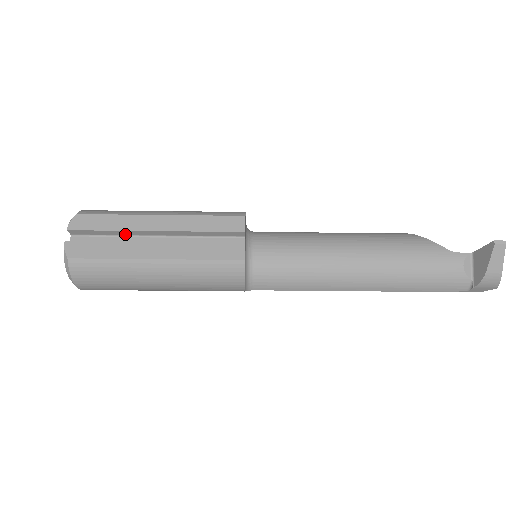
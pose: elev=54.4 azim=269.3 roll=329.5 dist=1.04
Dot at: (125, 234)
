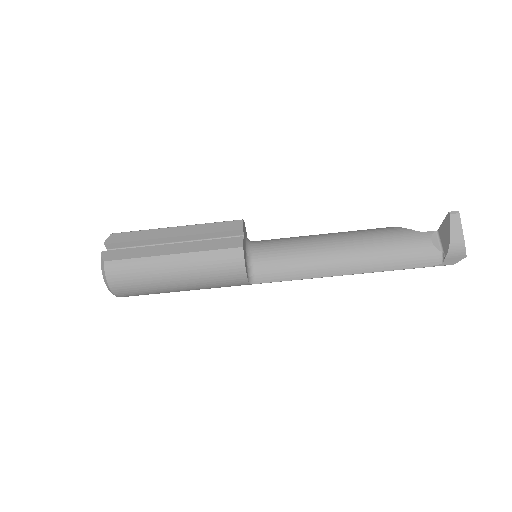
Dot at: (149, 244)
